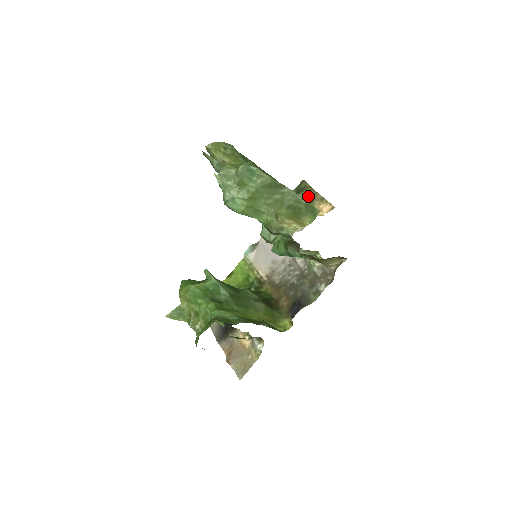
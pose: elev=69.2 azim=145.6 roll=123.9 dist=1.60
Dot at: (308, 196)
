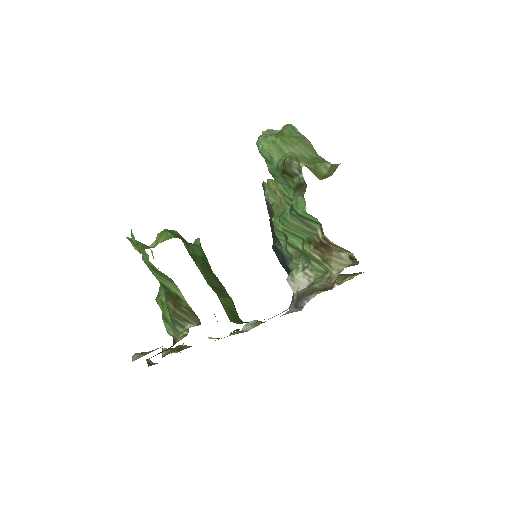
Dot at: (343, 275)
